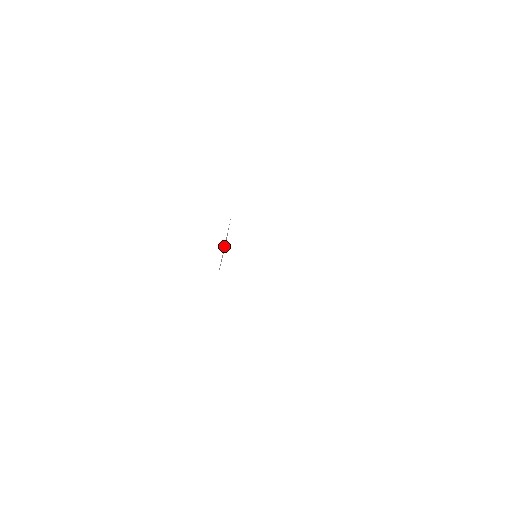
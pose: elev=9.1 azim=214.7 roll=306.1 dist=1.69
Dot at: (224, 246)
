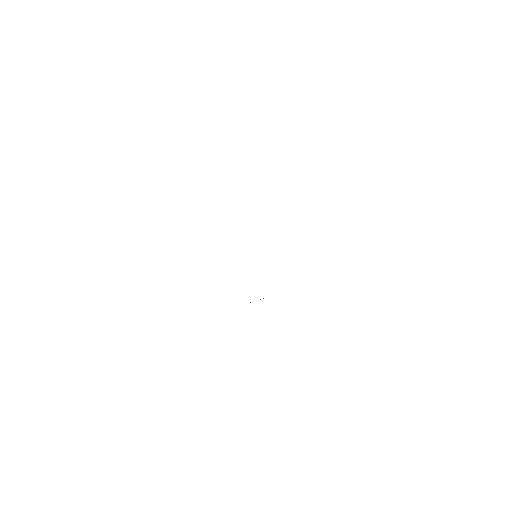
Dot at: occluded
